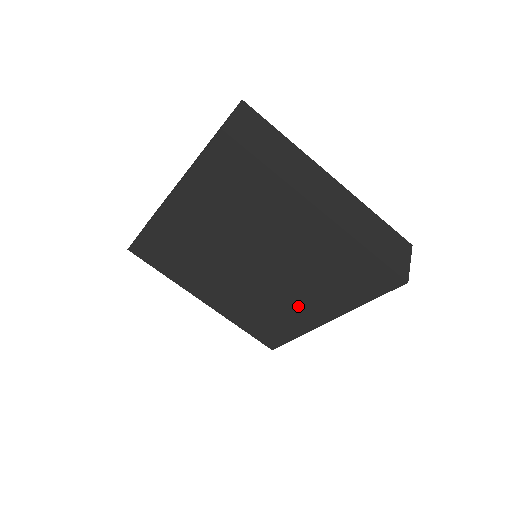
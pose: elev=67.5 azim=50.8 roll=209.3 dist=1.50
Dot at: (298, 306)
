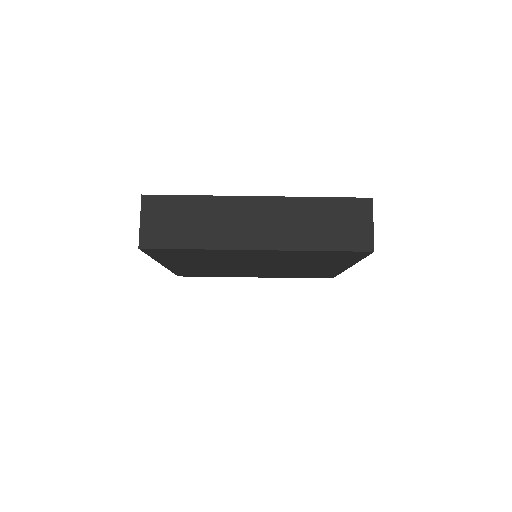
Dot at: occluded
